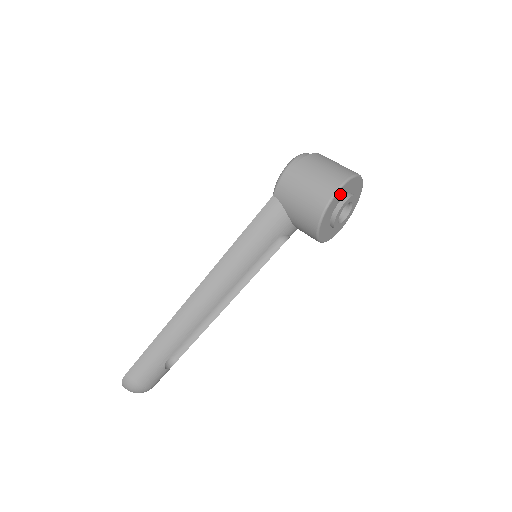
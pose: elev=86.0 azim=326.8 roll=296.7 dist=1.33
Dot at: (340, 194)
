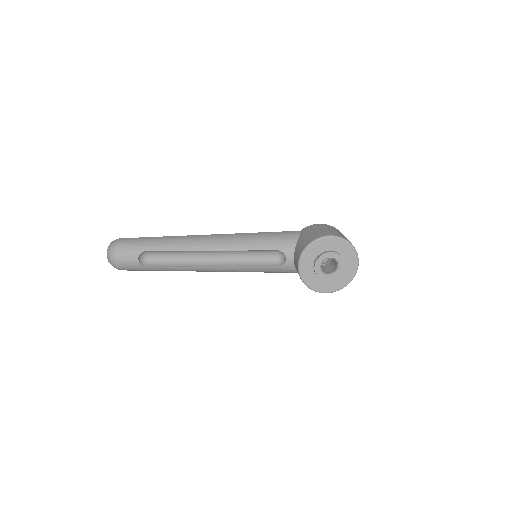
Dot at: (336, 243)
